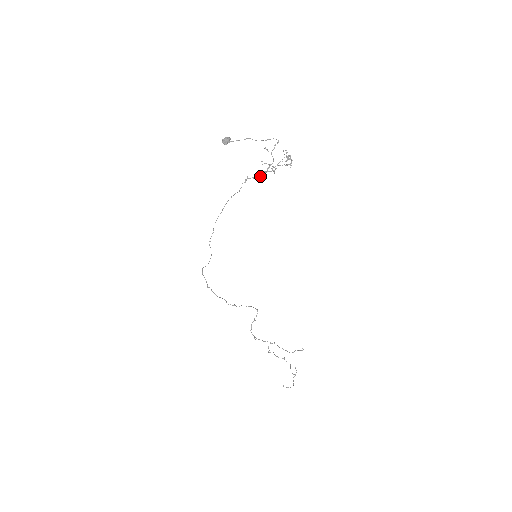
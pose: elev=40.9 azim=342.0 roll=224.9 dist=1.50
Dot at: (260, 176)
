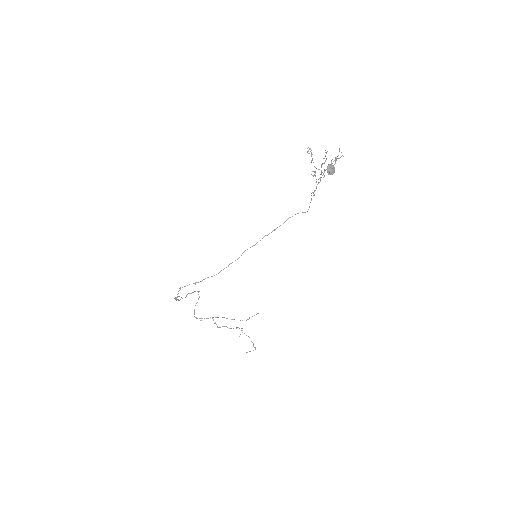
Dot at: occluded
